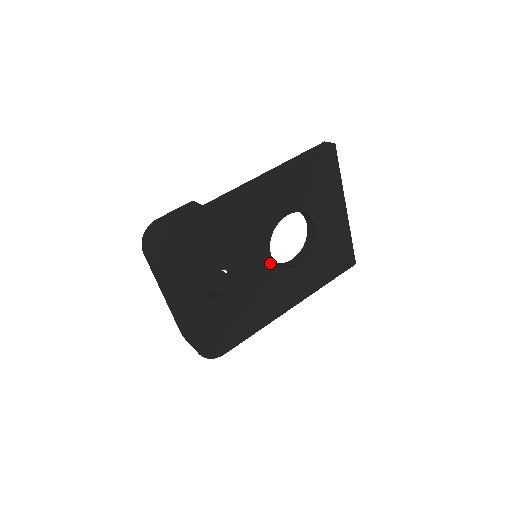
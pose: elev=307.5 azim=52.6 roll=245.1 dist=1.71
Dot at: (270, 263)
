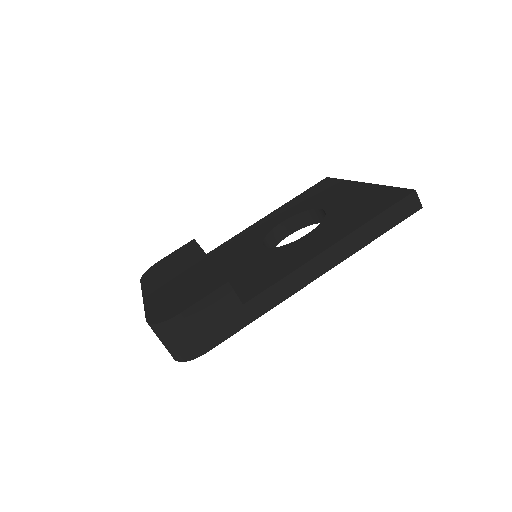
Dot at: occluded
